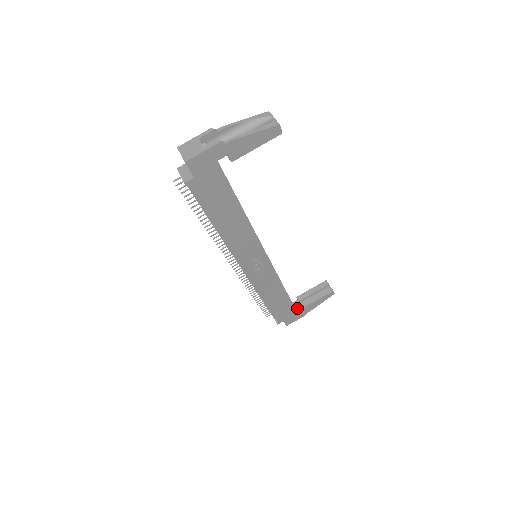
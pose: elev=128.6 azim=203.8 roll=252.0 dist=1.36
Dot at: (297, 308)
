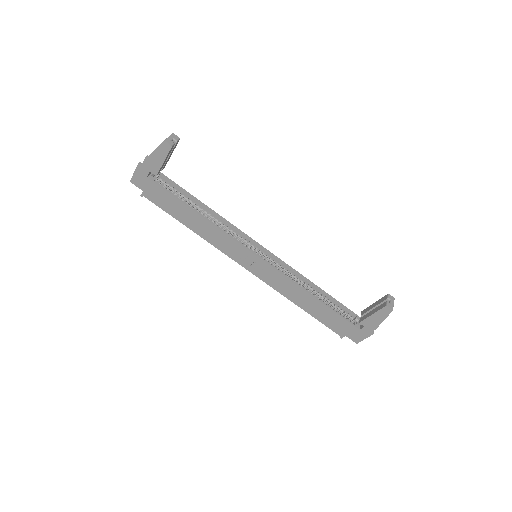
Dot at: occluded
